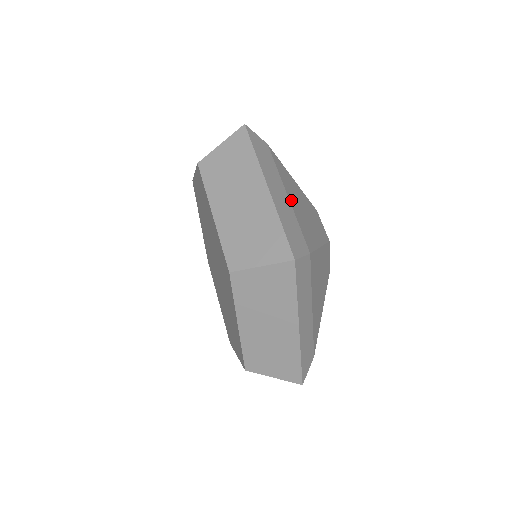
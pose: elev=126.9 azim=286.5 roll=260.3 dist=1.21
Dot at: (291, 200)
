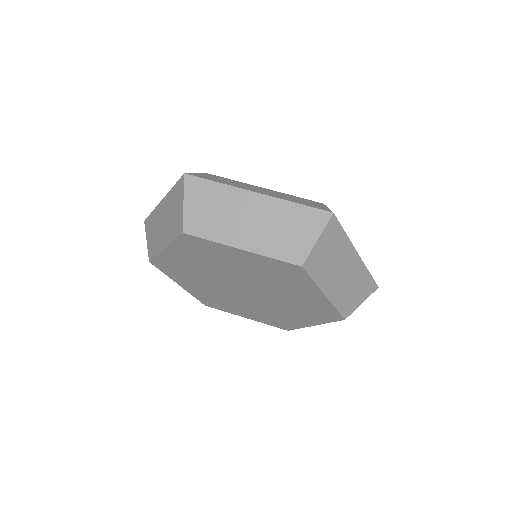
Dot at: occluded
